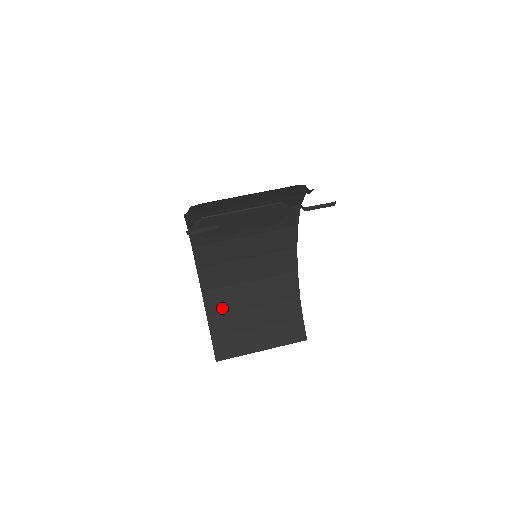
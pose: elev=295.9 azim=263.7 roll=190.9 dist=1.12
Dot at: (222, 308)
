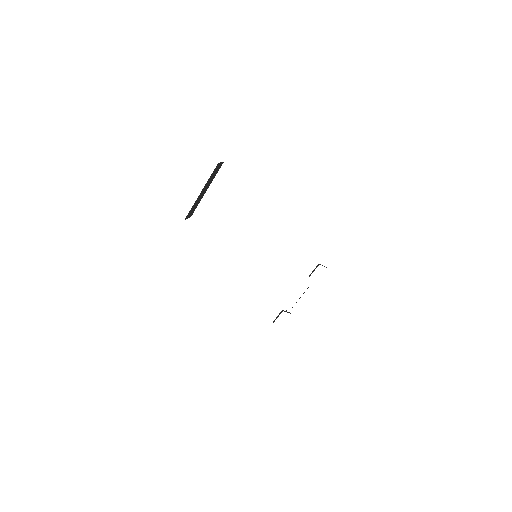
Dot at: occluded
